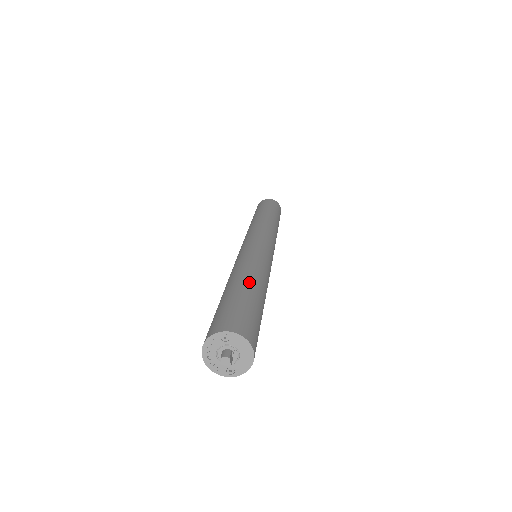
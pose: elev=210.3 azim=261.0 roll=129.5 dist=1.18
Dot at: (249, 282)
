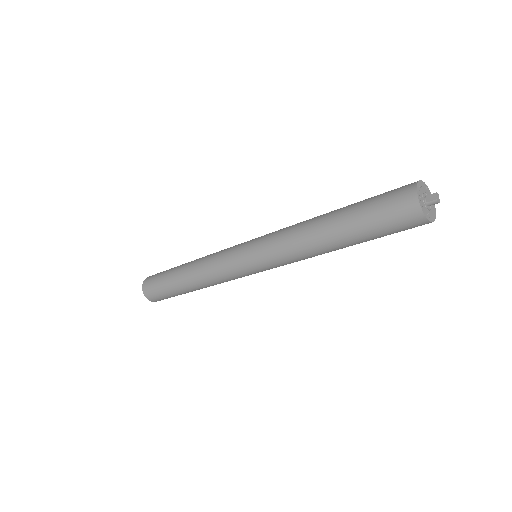
Dot at: occluded
